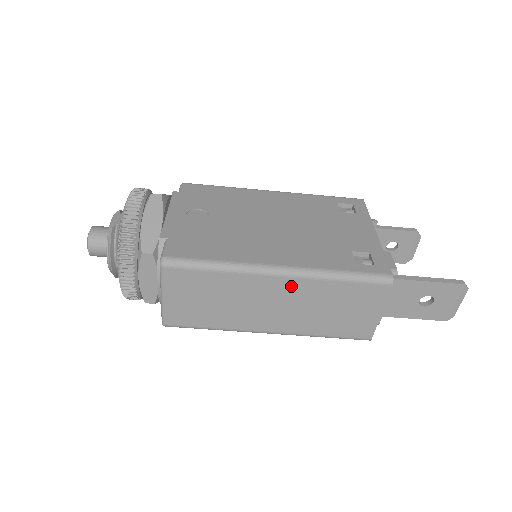
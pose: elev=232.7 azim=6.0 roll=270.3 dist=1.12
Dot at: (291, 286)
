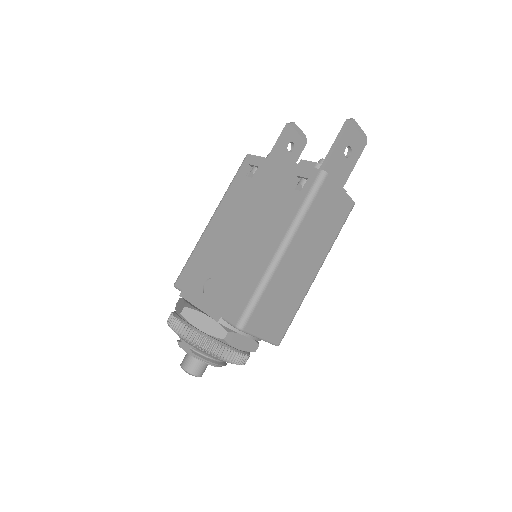
Dot at: (296, 245)
